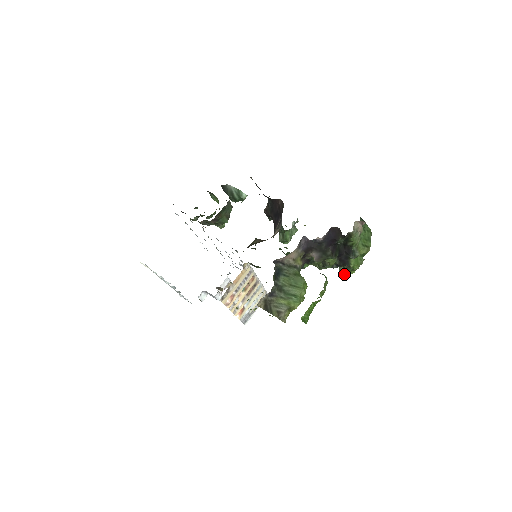
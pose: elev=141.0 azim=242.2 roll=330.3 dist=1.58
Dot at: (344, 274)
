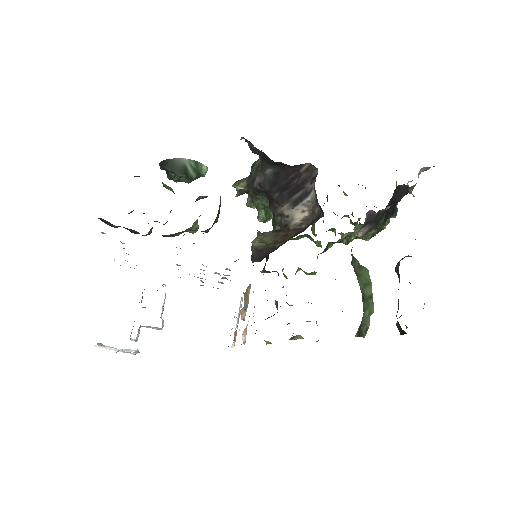
Dot at: (367, 239)
